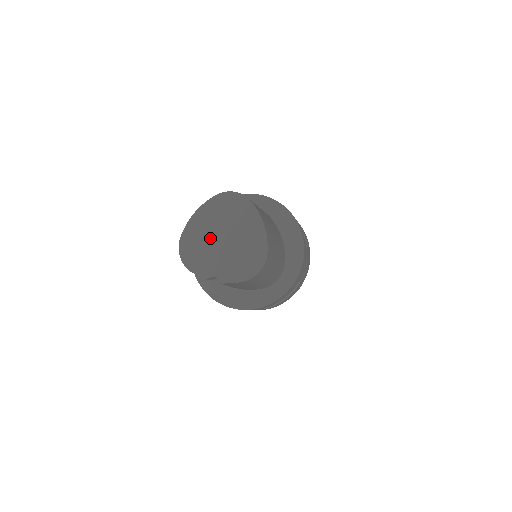
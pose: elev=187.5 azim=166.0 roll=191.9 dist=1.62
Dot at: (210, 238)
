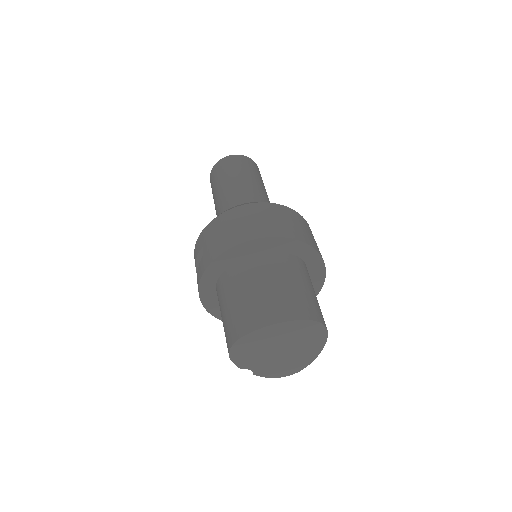
Dot at: (270, 346)
